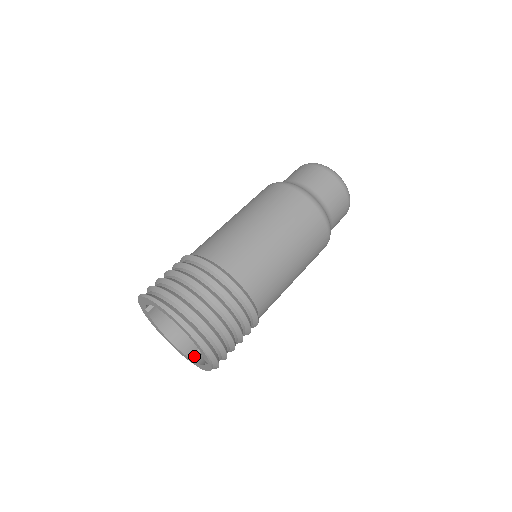
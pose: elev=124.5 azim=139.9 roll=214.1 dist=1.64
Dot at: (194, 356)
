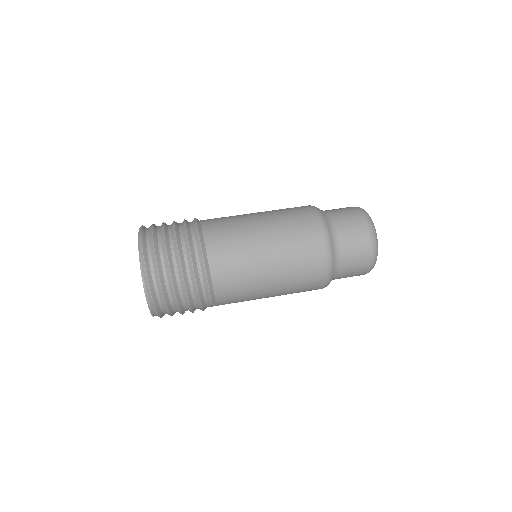
Dot at: occluded
